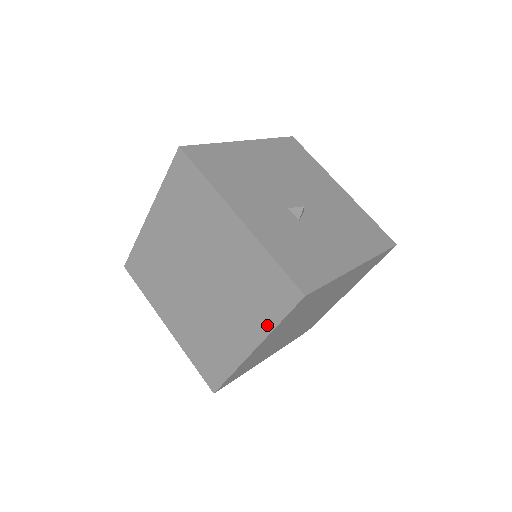
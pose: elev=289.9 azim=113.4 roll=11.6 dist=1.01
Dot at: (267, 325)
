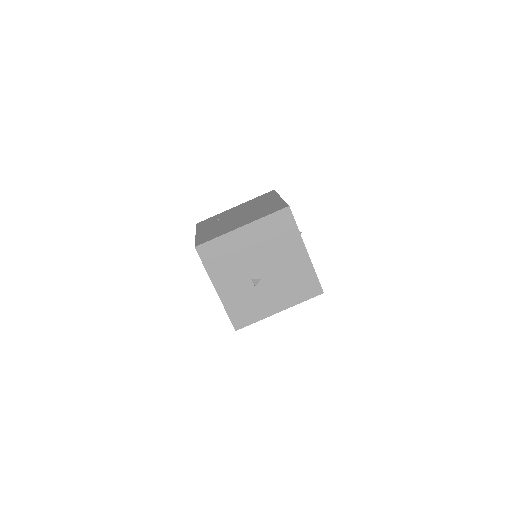
Dot at: occluded
